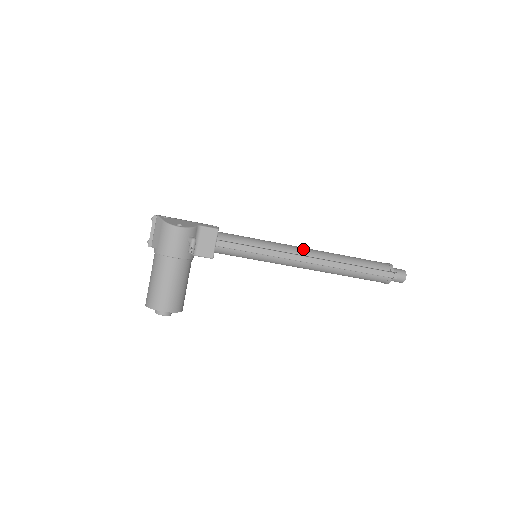
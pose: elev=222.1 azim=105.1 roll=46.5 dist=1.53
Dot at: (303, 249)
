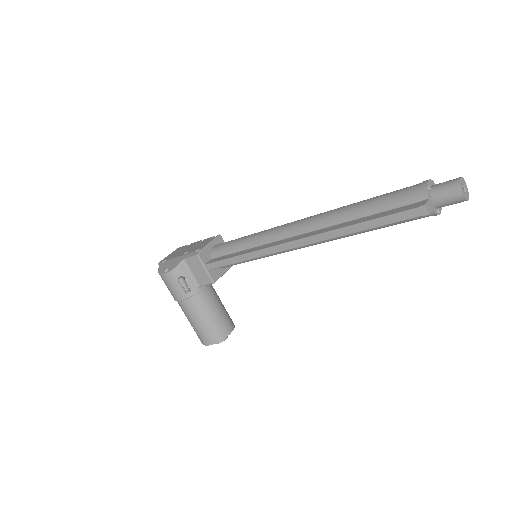
Dot at: (293, 226)
